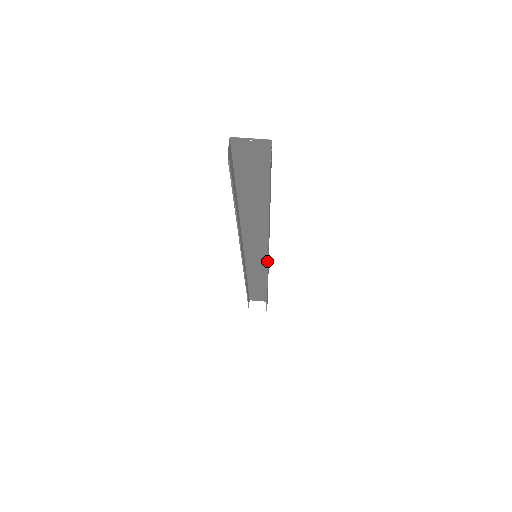
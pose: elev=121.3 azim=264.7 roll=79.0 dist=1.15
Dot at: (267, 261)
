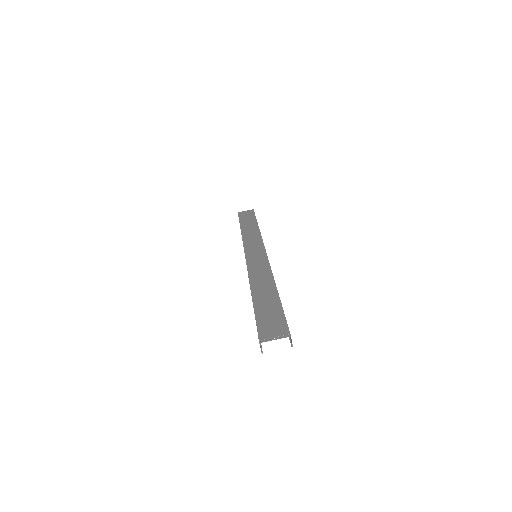
Dot at: occluded
